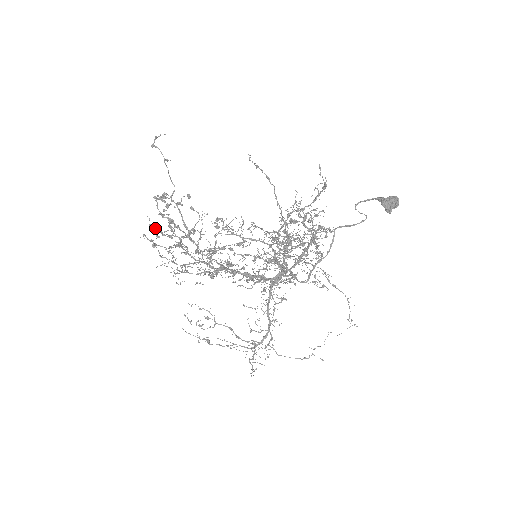
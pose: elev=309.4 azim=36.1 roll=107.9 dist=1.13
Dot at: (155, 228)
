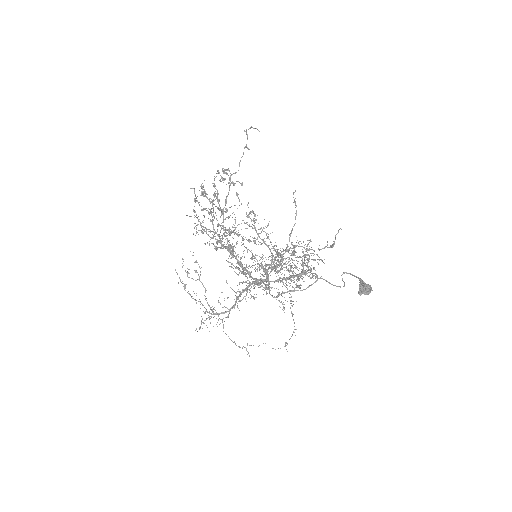
Dot at: occluded
